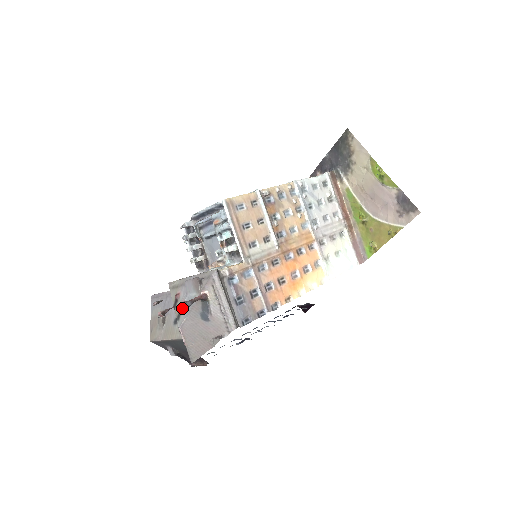
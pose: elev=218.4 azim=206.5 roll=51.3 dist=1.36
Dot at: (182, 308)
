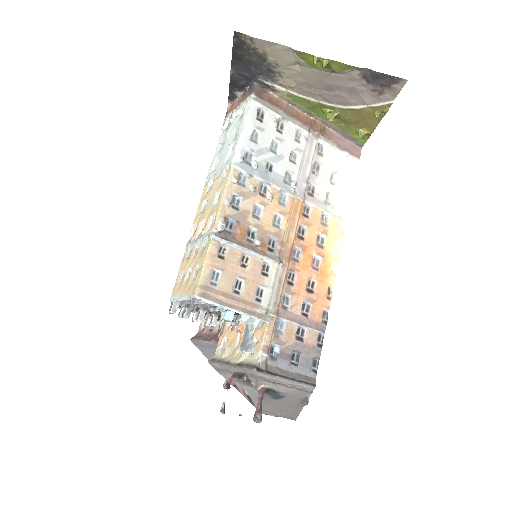
Dot at: (248, 396)
